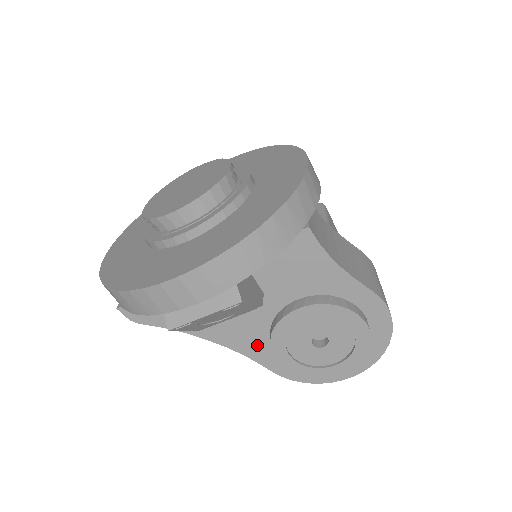
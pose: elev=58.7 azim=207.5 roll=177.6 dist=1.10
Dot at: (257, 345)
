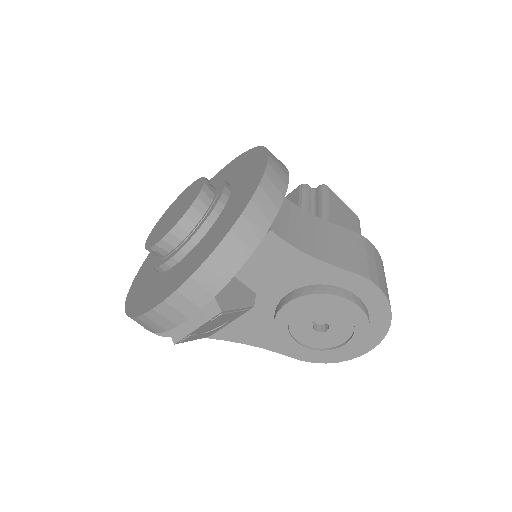
Dot at: (270, 338)
